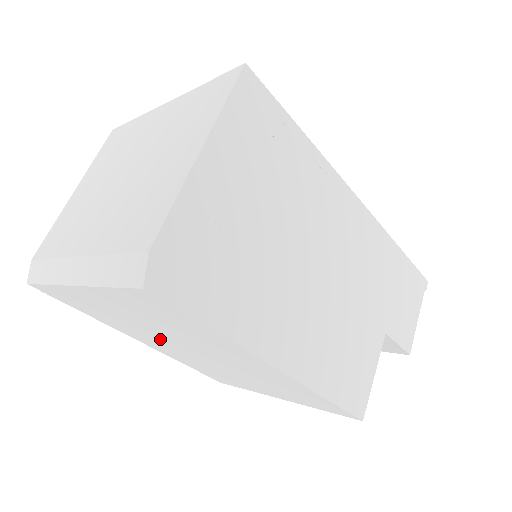
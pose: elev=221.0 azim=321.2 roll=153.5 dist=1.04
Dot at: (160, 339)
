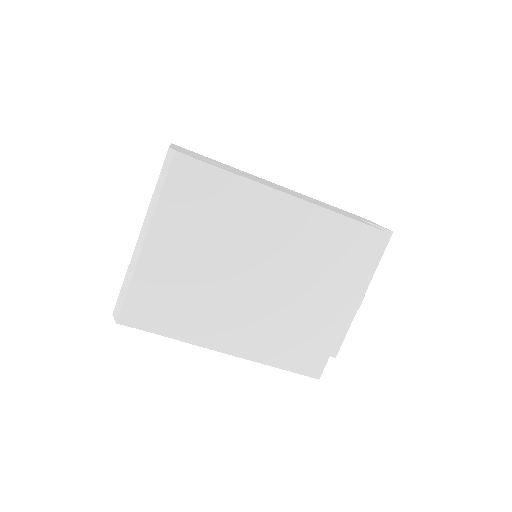
Dot at: (226, 291)
